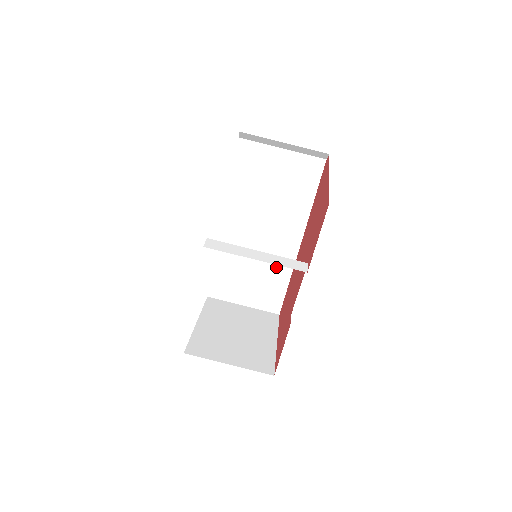
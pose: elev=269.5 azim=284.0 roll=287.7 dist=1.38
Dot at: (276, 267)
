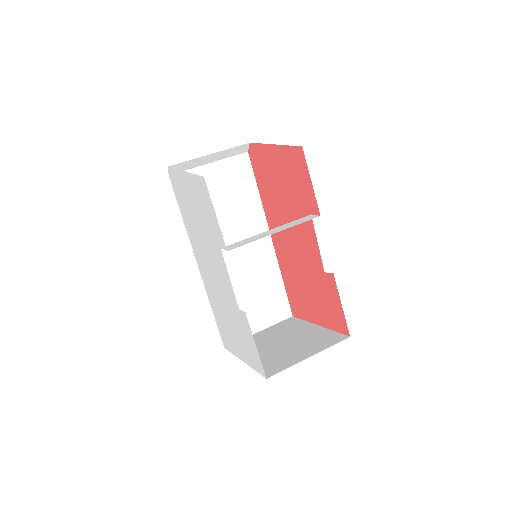
Dot at: (264, 273)
